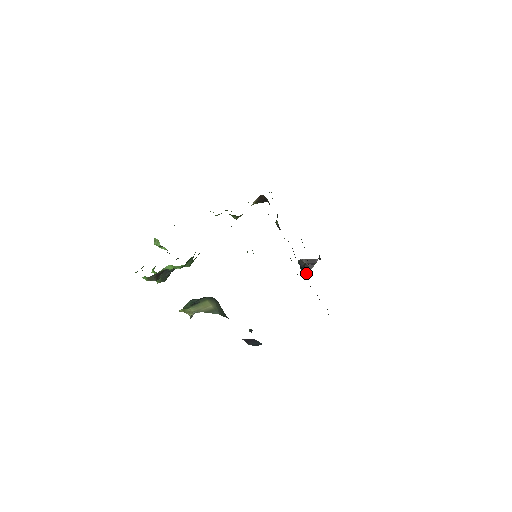
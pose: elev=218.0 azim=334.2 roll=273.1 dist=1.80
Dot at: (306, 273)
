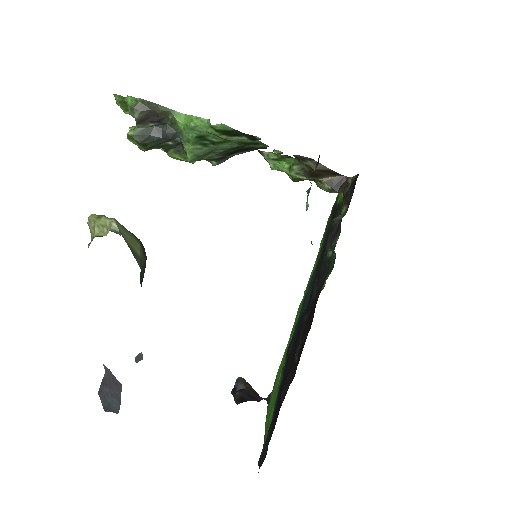
Dot at: (240, 398)
